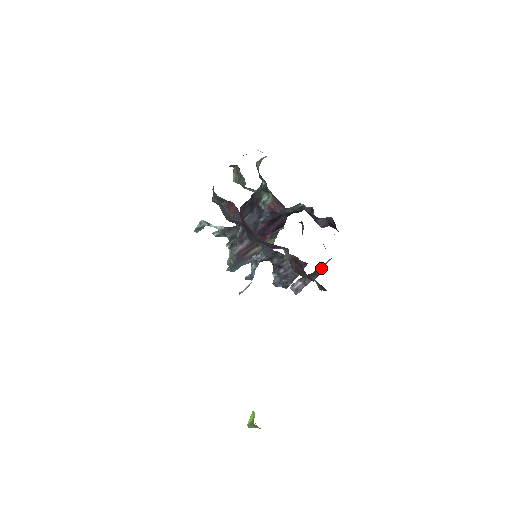
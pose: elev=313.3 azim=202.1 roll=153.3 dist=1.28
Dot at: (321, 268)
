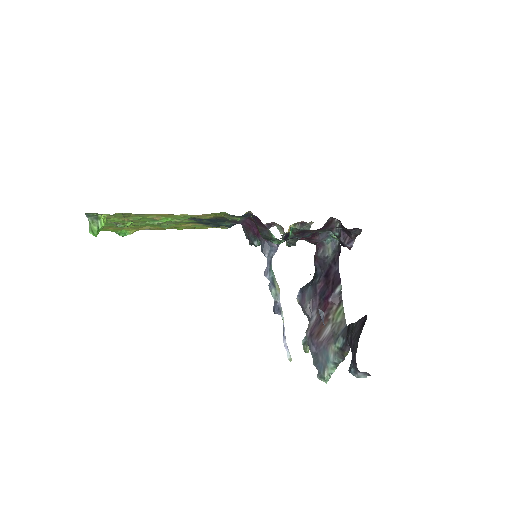
Dot at: occluded
